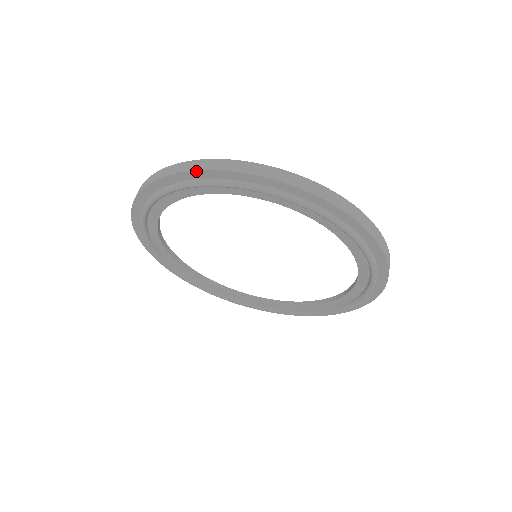
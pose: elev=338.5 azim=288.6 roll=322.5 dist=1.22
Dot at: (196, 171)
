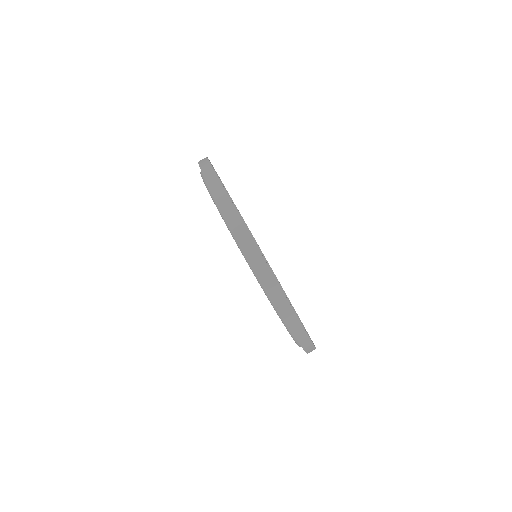
Dot at: (219, 203)
